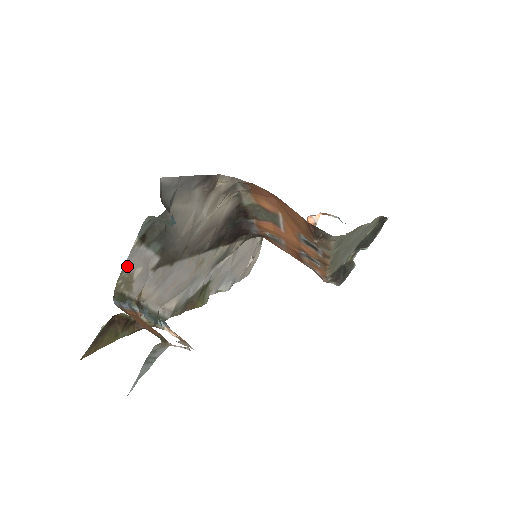
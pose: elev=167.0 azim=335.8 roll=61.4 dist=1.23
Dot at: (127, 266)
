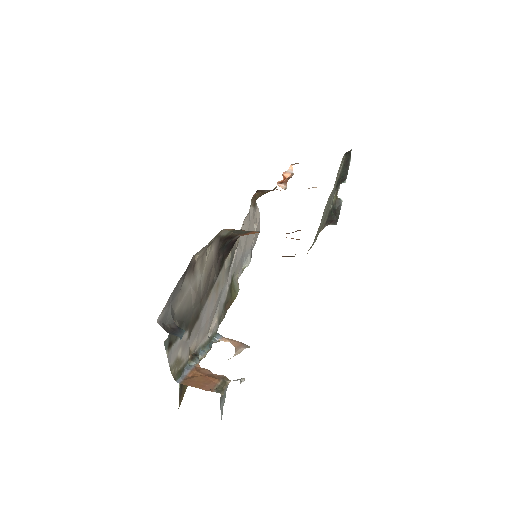
Dot at: (171, 362)
